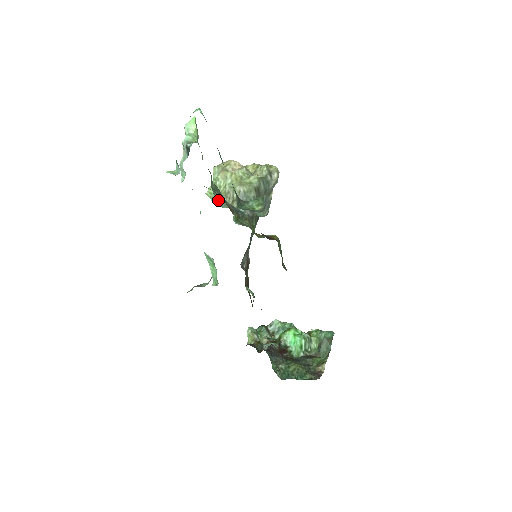
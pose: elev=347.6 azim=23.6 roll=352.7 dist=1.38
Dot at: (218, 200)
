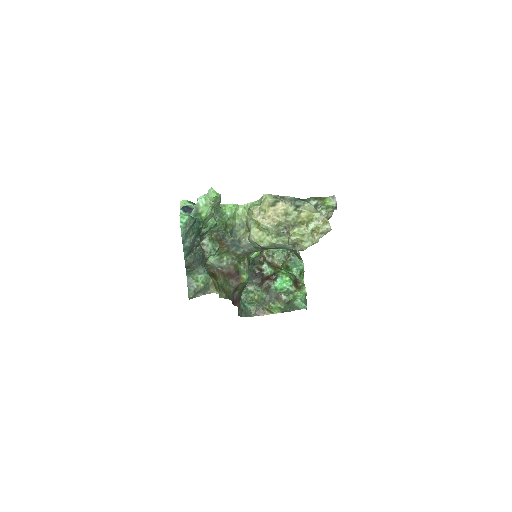
Dot at: (241, 219)
